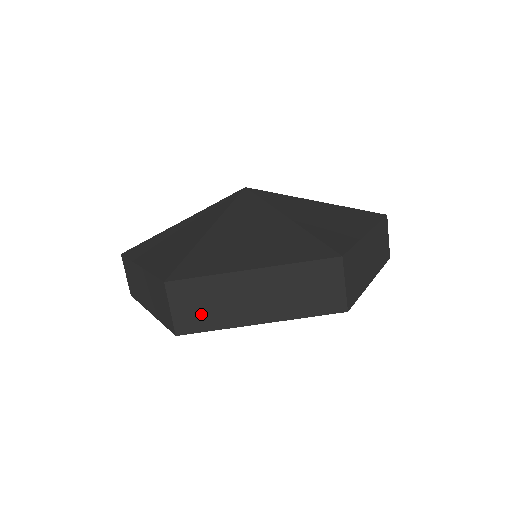
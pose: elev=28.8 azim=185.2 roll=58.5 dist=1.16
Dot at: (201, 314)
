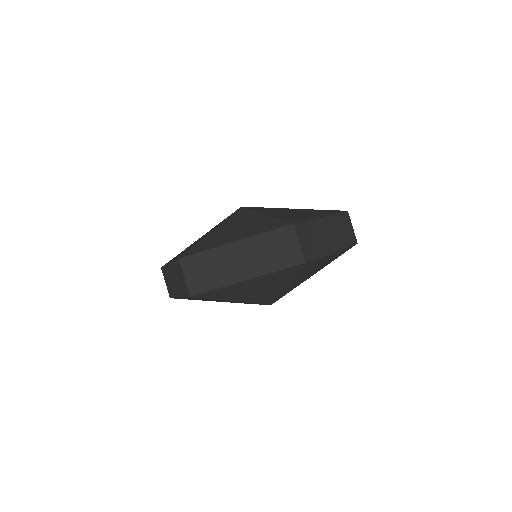
Dot at: (170, 287)
